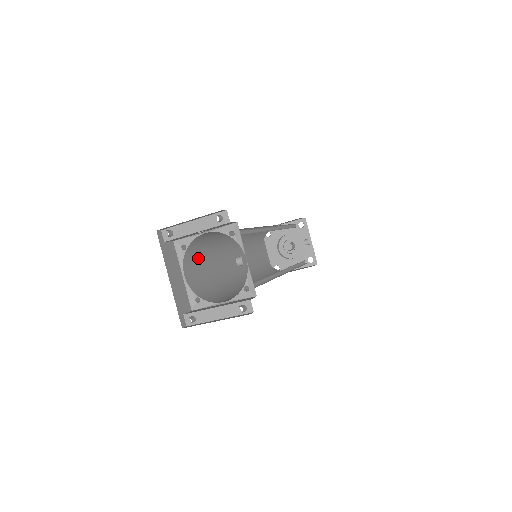
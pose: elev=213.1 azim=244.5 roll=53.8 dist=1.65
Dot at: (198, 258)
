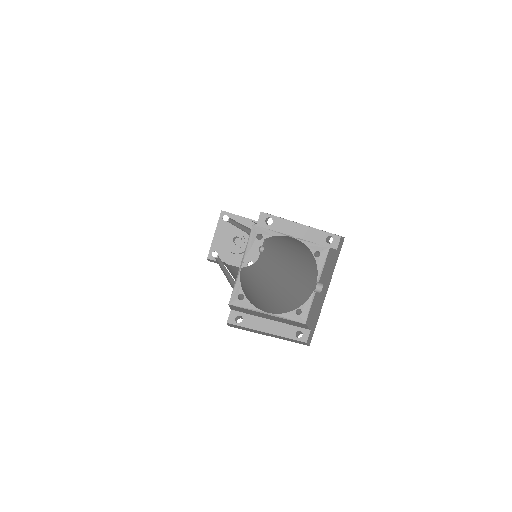
Dot at: occluded
